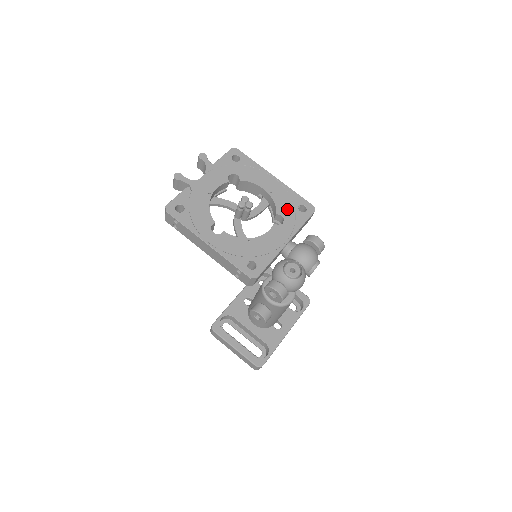
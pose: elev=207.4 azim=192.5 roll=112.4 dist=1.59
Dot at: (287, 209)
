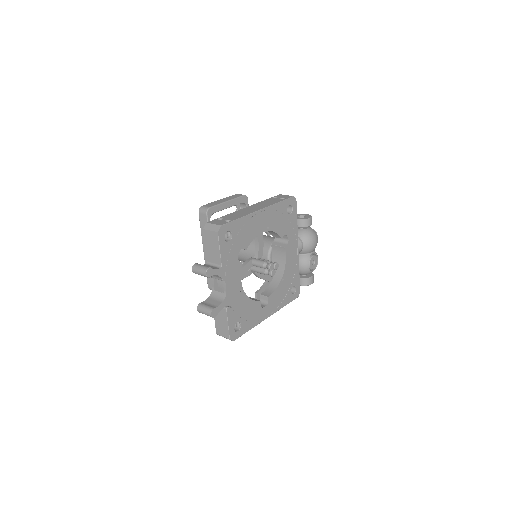
Dot at: (284, 225)
